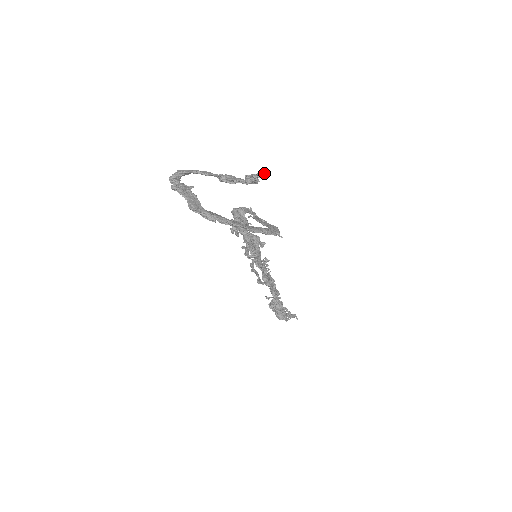
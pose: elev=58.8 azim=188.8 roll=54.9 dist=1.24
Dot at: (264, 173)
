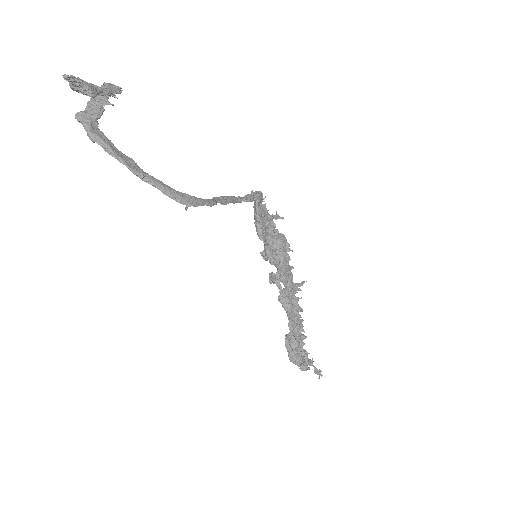
Dot at: (71, 76)
